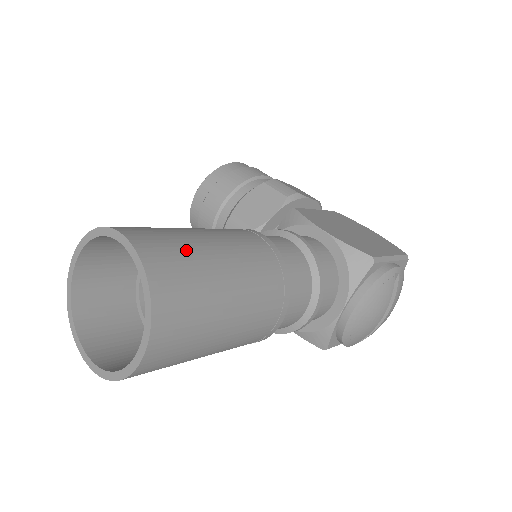
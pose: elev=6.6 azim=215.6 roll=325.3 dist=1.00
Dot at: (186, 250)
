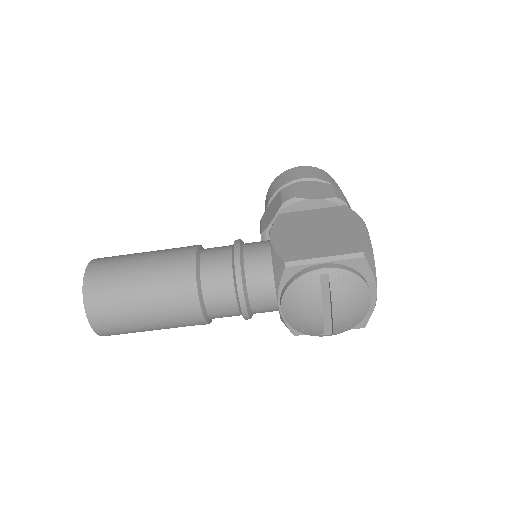
Dot at: (115, 271)
